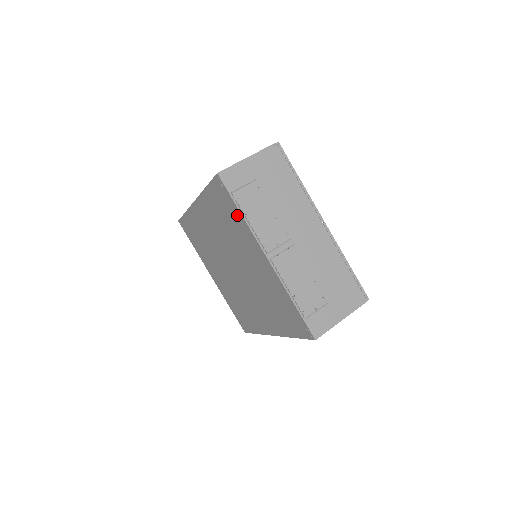
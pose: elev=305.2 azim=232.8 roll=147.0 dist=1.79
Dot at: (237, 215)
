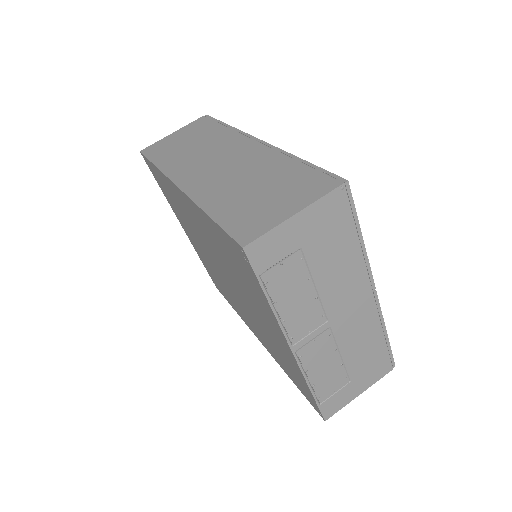
Dot at: (259, 292)
